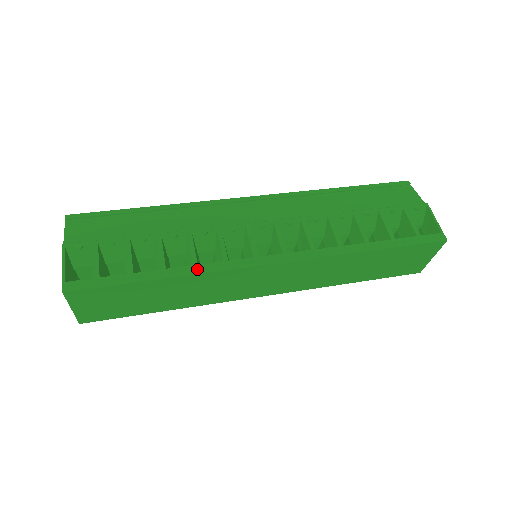
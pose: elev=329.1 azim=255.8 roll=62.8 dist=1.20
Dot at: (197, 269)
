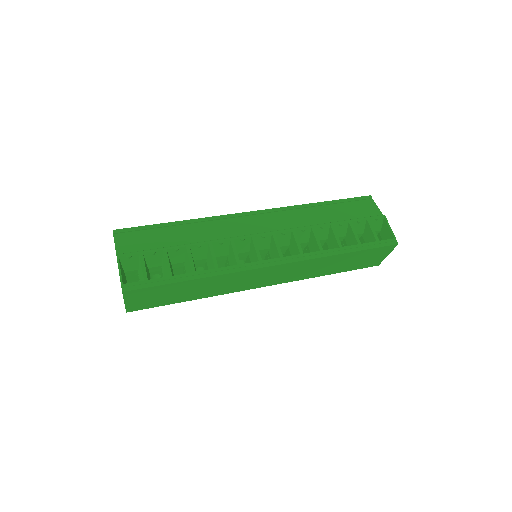
Dot at: (218, 271)
